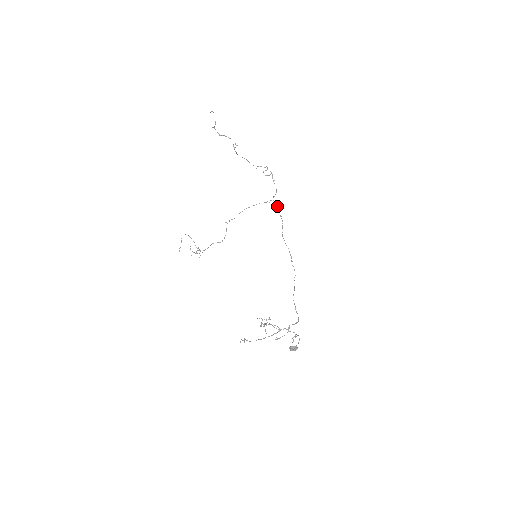
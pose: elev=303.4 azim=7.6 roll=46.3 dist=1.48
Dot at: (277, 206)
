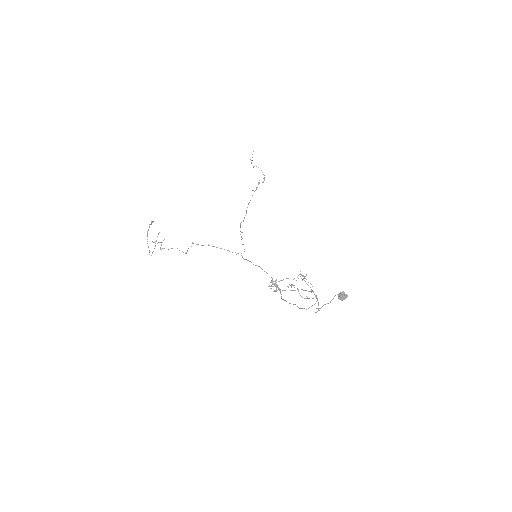
Dot at: (245, 259)
